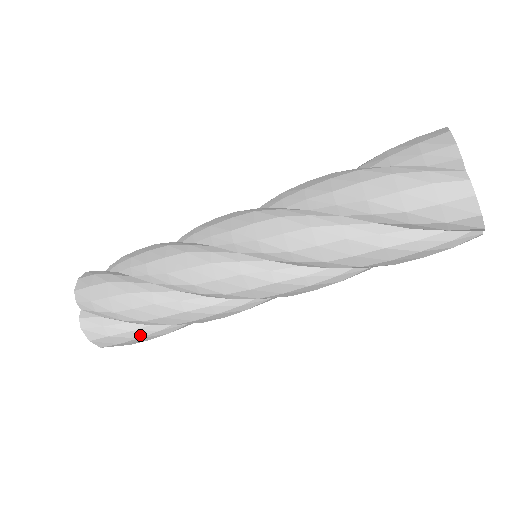
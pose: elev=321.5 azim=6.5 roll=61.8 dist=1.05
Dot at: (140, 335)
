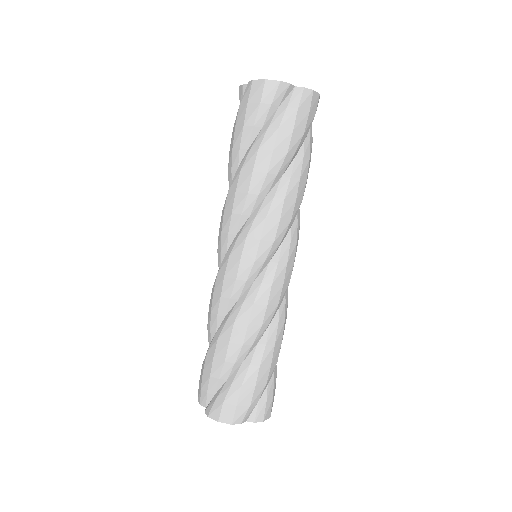
Dot at: (240, 382)
